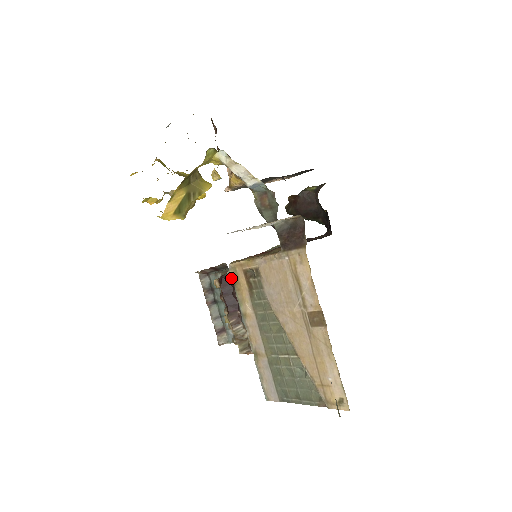
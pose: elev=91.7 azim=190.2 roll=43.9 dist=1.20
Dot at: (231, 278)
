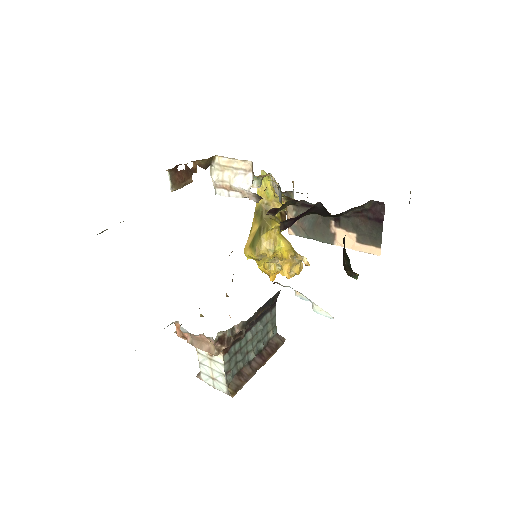
Dot at: occluded
